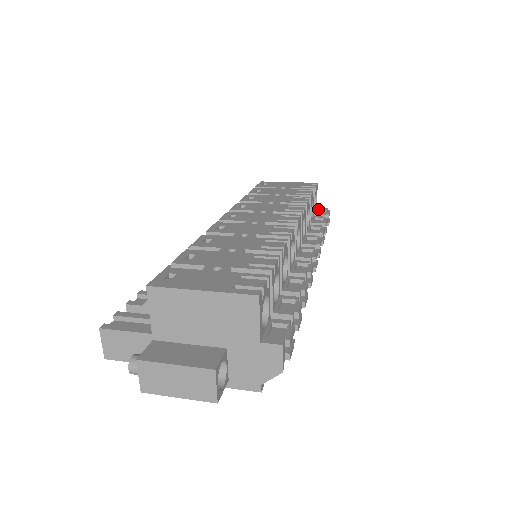
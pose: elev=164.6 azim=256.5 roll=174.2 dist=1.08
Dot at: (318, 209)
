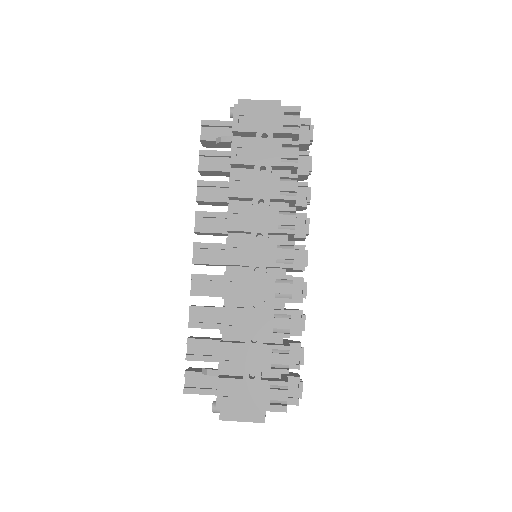
Dot at: (300, 124)
